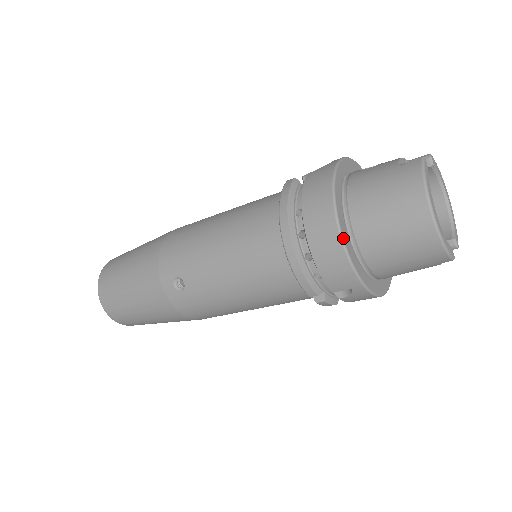
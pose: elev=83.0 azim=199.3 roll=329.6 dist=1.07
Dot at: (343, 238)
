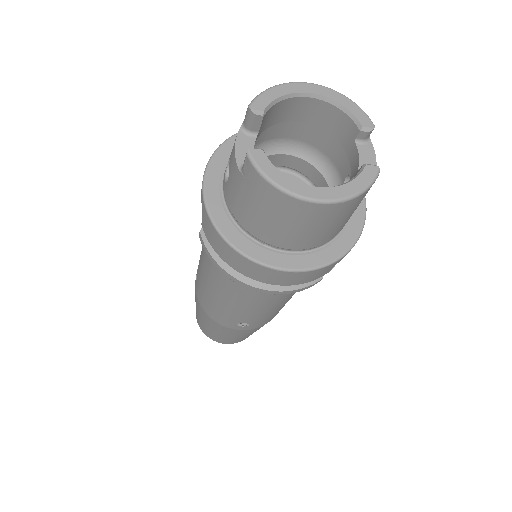
Dot at: (282, 269)
